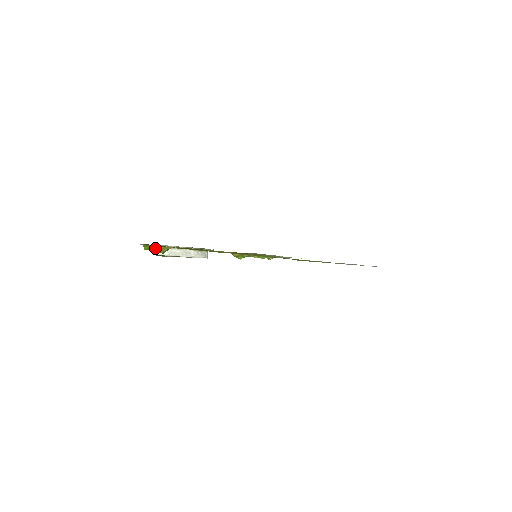
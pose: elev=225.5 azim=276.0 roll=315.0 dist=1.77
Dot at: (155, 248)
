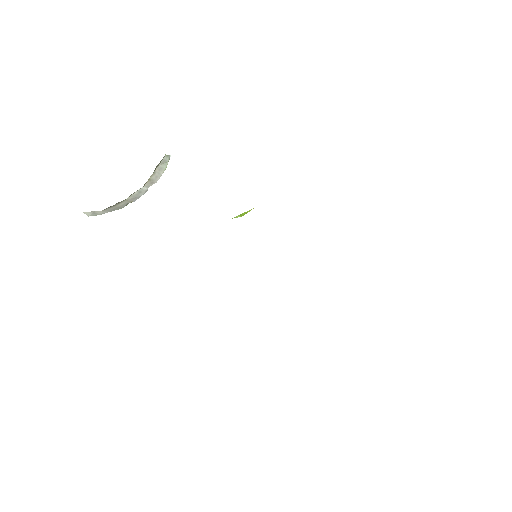
Dot at: occluded
